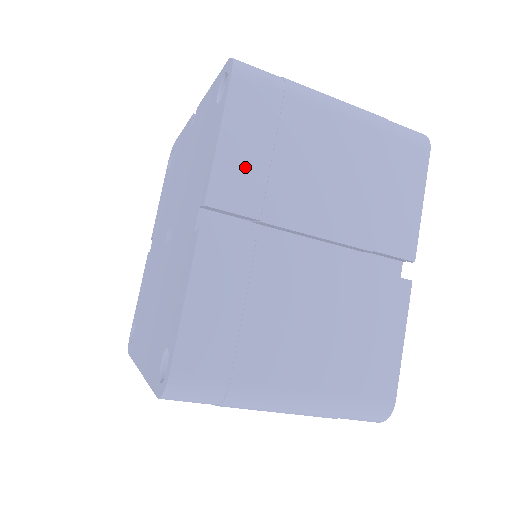
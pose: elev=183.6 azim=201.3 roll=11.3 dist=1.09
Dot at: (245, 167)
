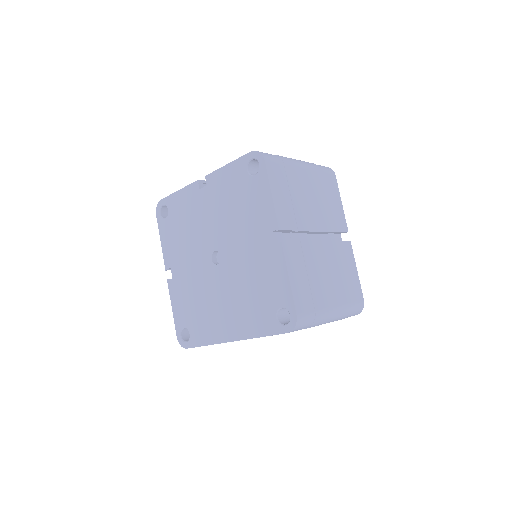
Dot at: (285, 206)
